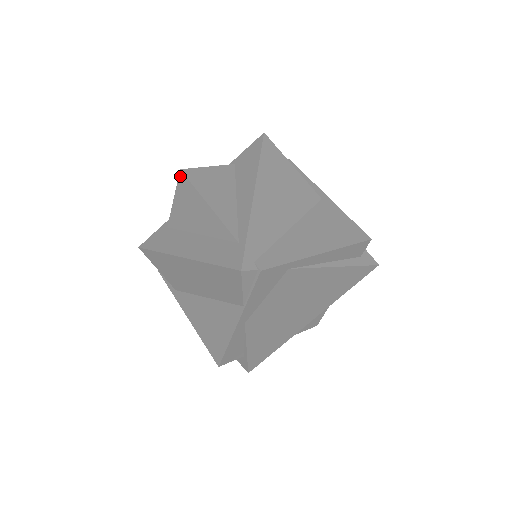
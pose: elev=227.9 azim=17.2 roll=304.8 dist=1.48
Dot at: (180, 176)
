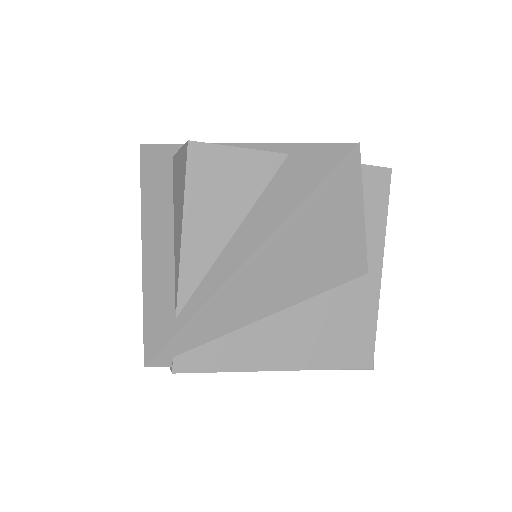
Dot at: (186, 146)
